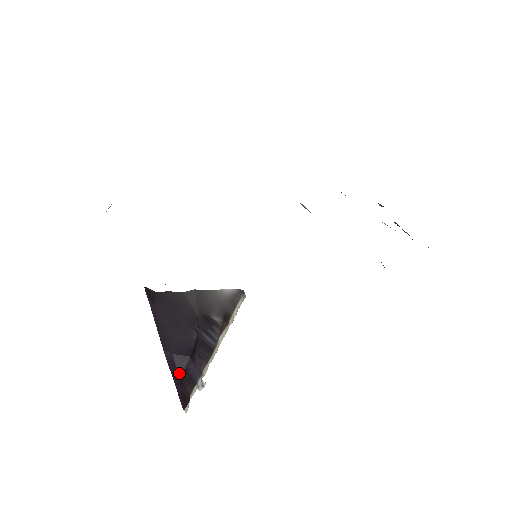
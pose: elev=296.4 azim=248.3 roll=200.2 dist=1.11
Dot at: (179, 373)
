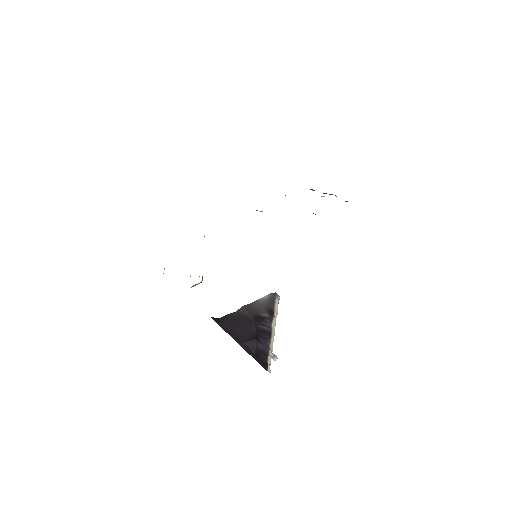
Dot at: (253, 352)
